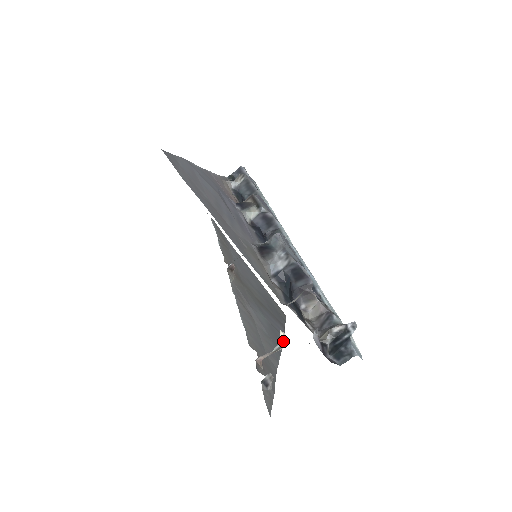
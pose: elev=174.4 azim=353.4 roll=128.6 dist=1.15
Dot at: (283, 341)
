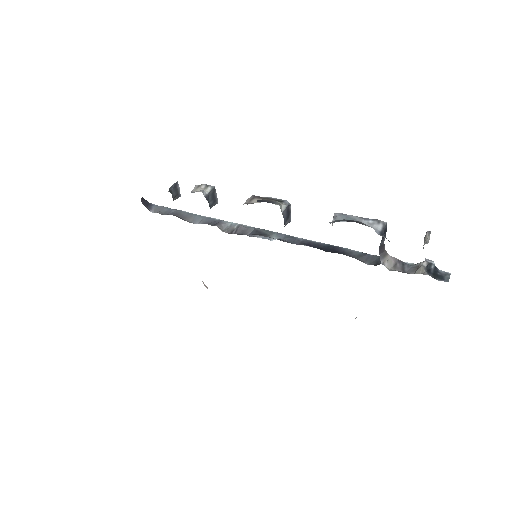
Dot at: occluded
